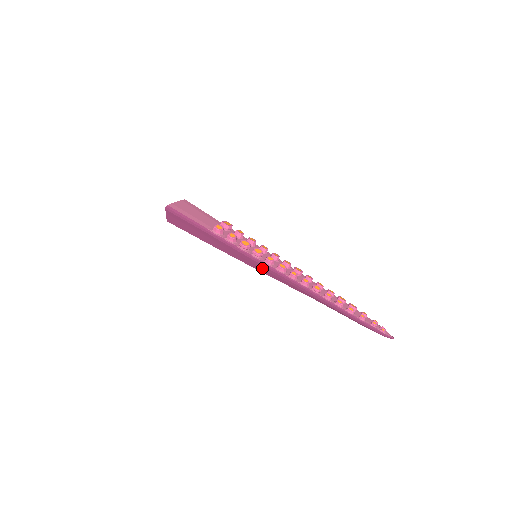
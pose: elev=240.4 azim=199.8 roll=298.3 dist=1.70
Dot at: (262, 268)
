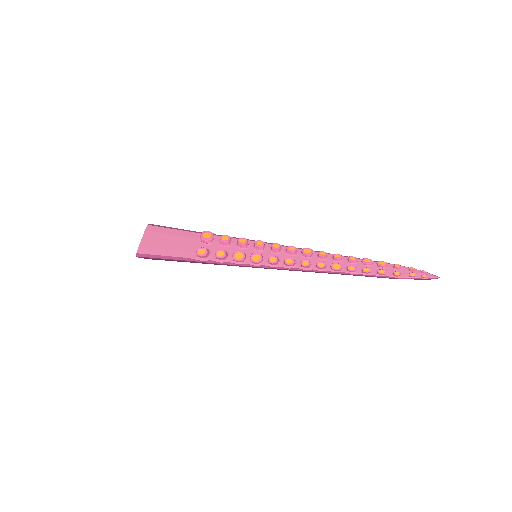
Dot at: occluded
